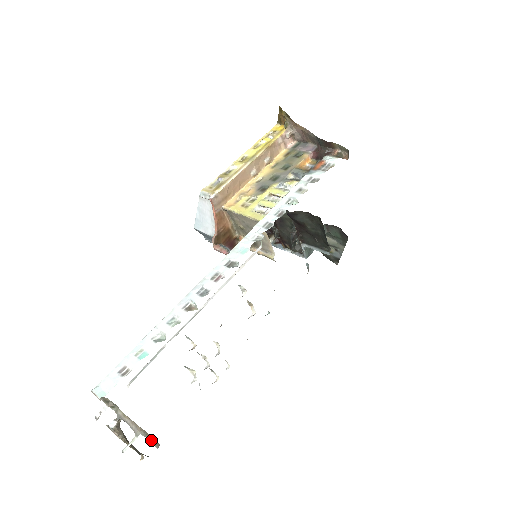
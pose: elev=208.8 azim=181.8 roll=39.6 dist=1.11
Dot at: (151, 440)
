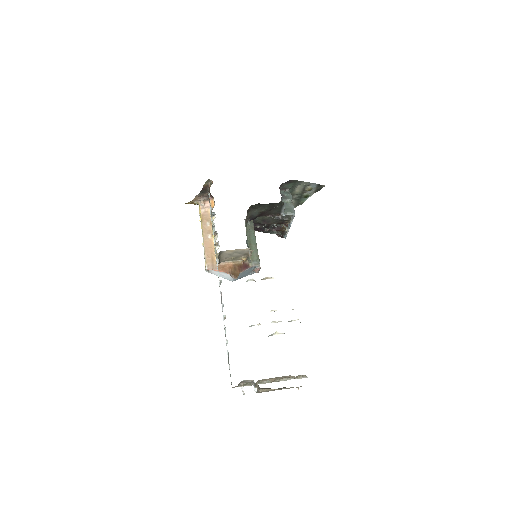
Dot at: (294, 378)
